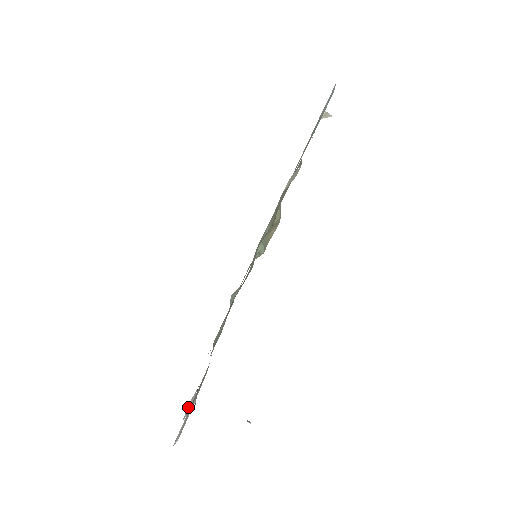
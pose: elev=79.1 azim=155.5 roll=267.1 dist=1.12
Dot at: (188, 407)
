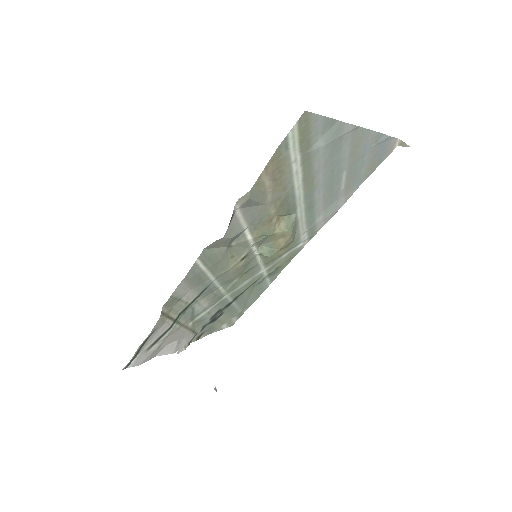
Dot at: (165, 349)
